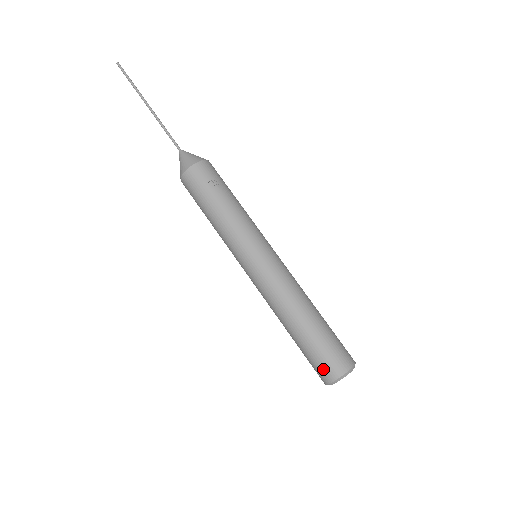
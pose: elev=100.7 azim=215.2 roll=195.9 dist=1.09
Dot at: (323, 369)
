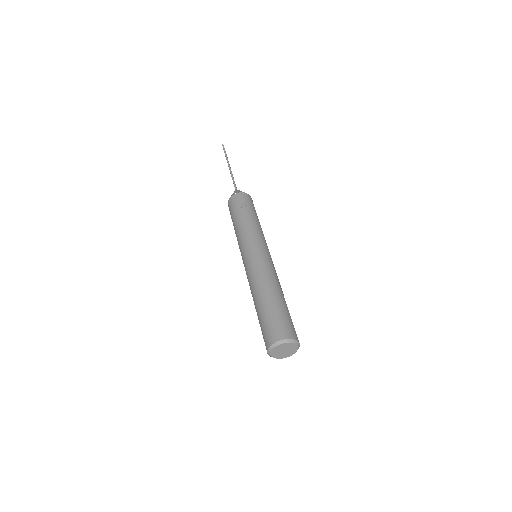
Dot at: (267, 335)
